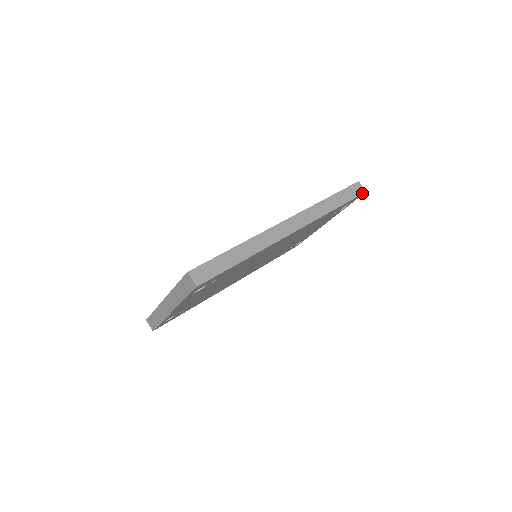
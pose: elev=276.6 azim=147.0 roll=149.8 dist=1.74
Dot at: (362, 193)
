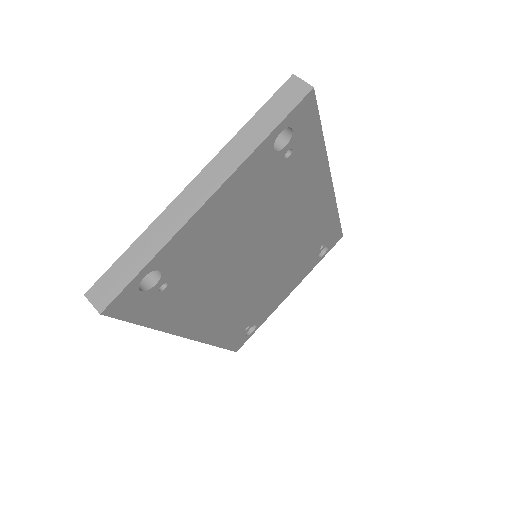
Dot at: (342, 233)
